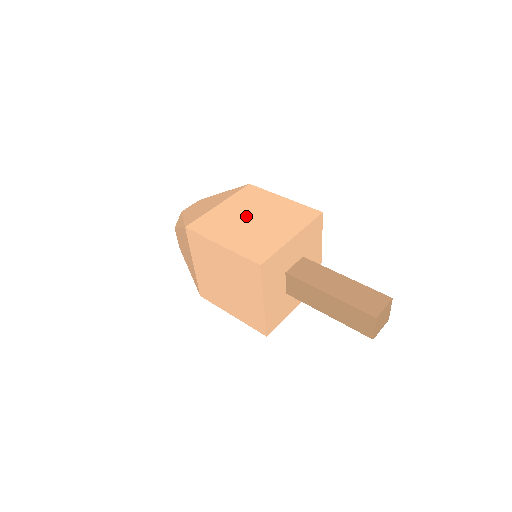
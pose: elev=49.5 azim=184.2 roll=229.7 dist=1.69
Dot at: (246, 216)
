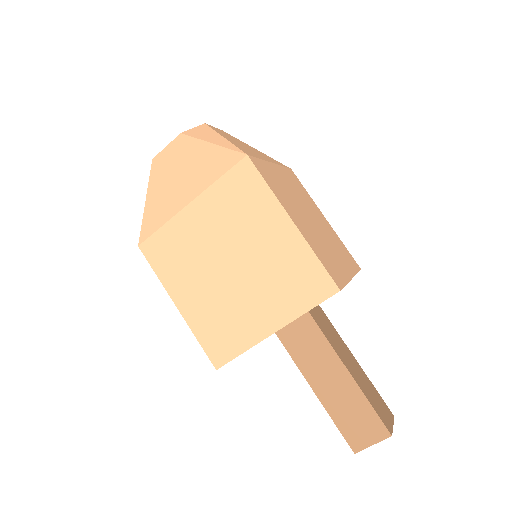
Dot at: (221, 253)
